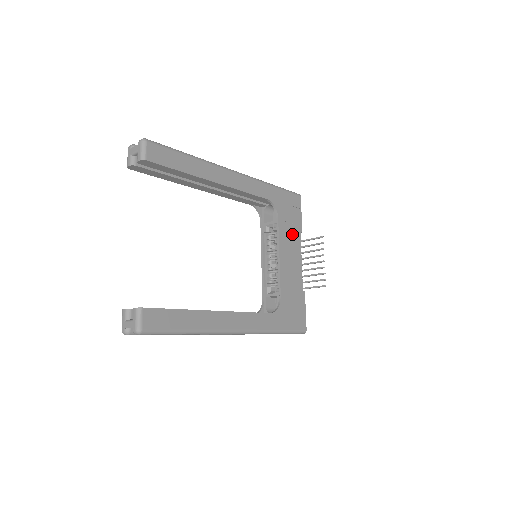
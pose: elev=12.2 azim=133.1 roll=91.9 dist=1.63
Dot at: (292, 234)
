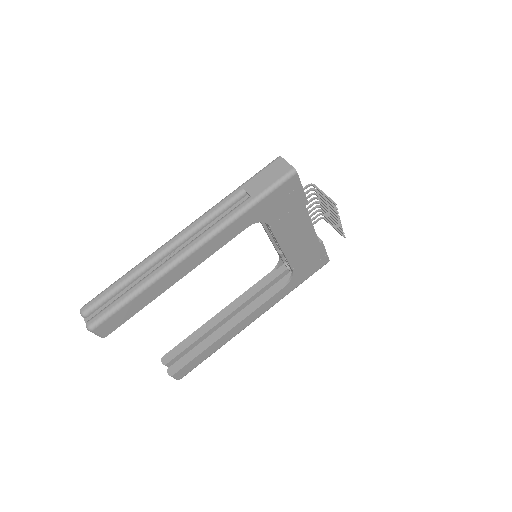
Dot at: (293, 219)
